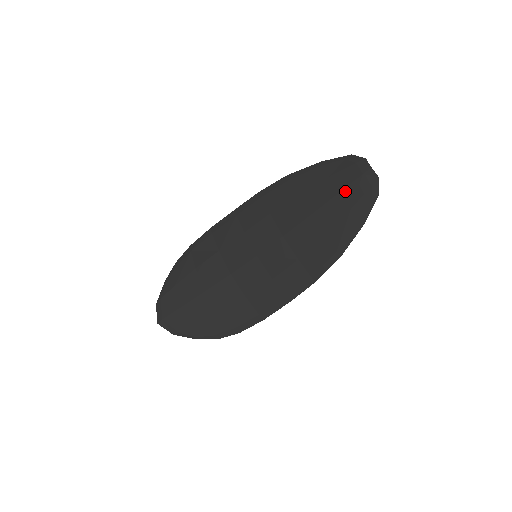
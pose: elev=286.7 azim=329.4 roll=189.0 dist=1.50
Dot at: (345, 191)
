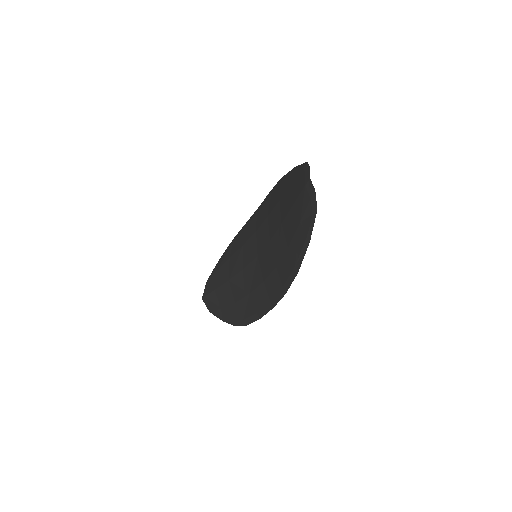
Dot at: (297, 202)
